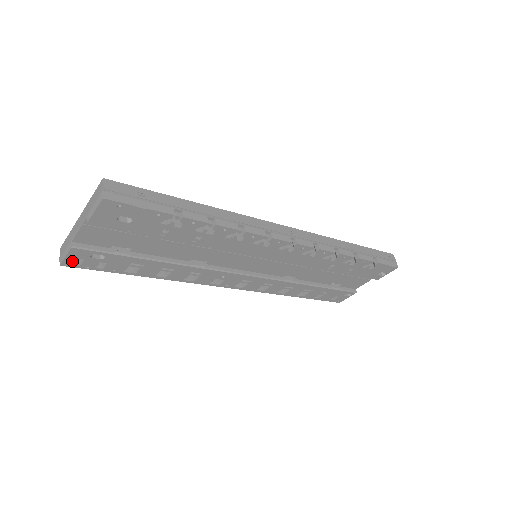
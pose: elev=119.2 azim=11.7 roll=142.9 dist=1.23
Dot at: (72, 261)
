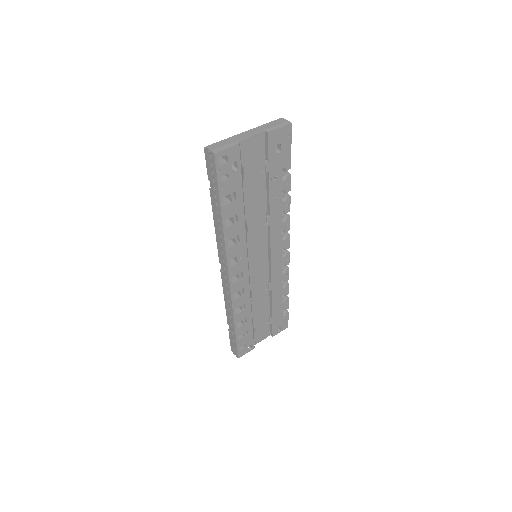
Dot at: (216, 158)
